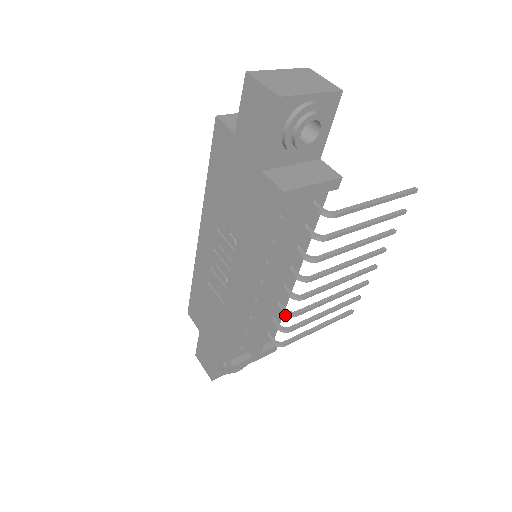
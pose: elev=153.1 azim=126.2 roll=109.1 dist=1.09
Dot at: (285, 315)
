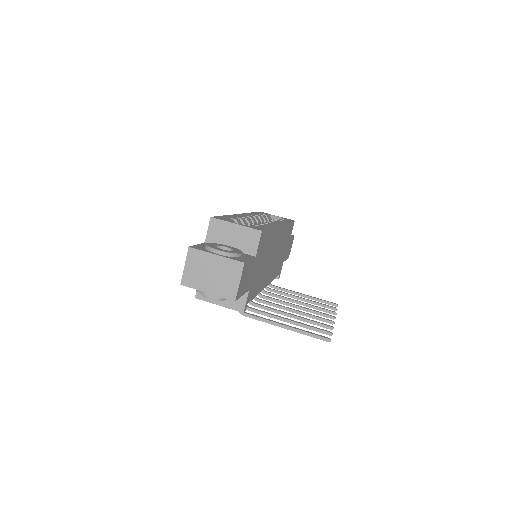
Dot at: occluded
